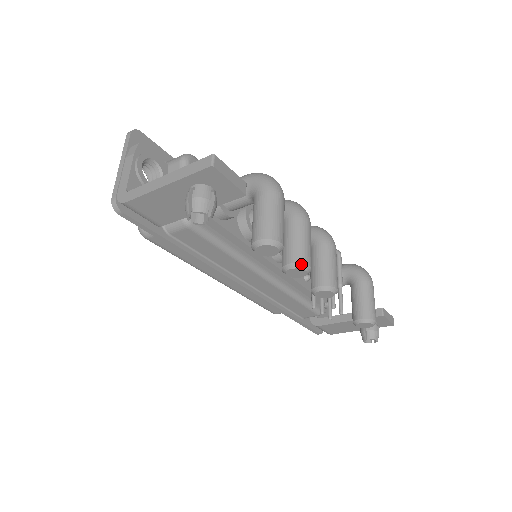
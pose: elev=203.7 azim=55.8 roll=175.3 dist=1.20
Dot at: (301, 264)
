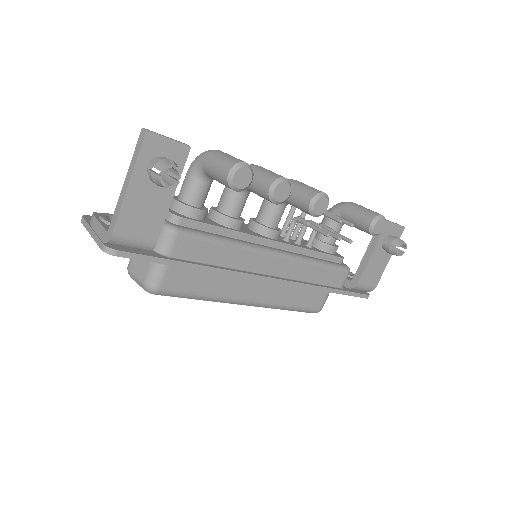
Dot at: (278, 179)
